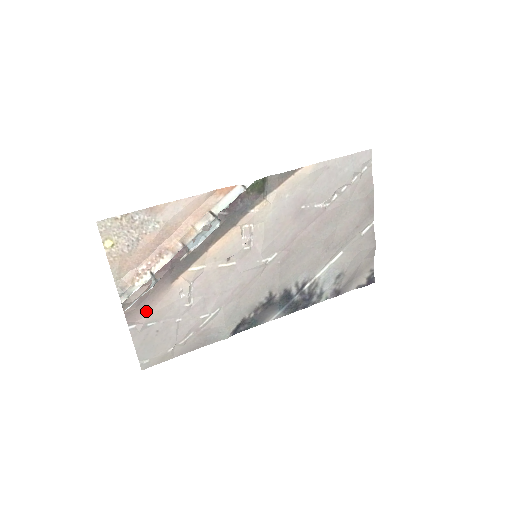
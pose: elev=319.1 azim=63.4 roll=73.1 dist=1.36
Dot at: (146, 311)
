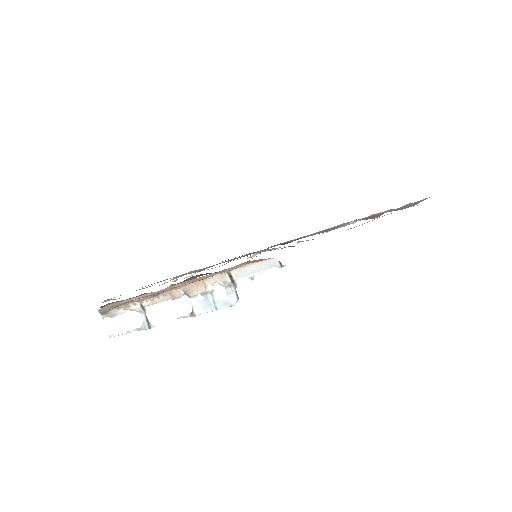
Dot at: occluded
